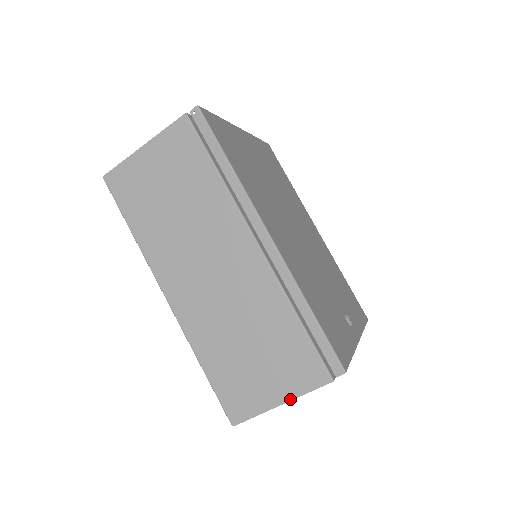
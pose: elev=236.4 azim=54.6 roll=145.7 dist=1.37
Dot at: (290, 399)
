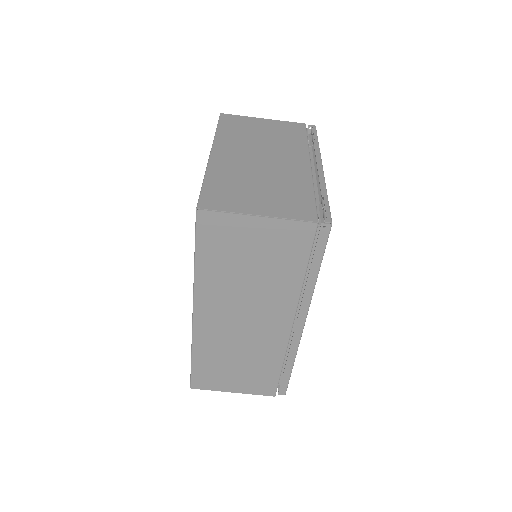
Dot at: (242, 393)
